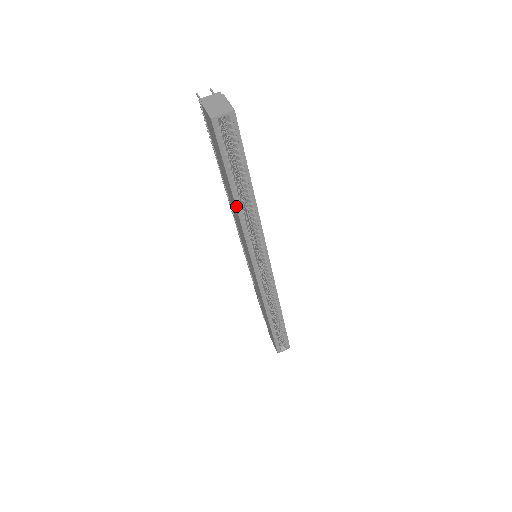
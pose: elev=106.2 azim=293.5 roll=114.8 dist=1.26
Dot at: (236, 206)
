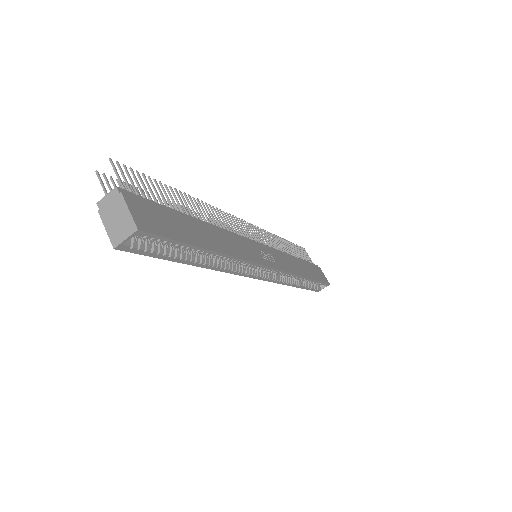
Dot at: (201, 267)
